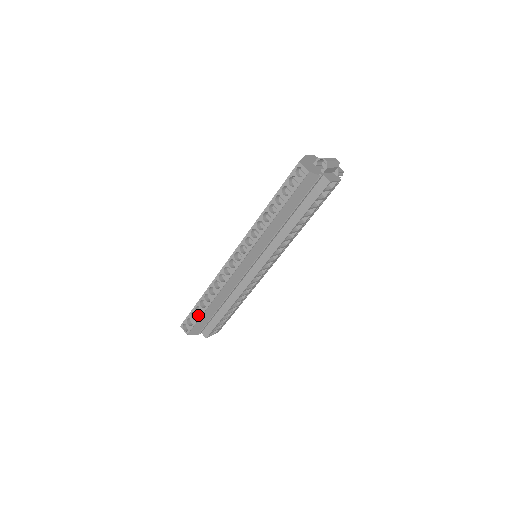
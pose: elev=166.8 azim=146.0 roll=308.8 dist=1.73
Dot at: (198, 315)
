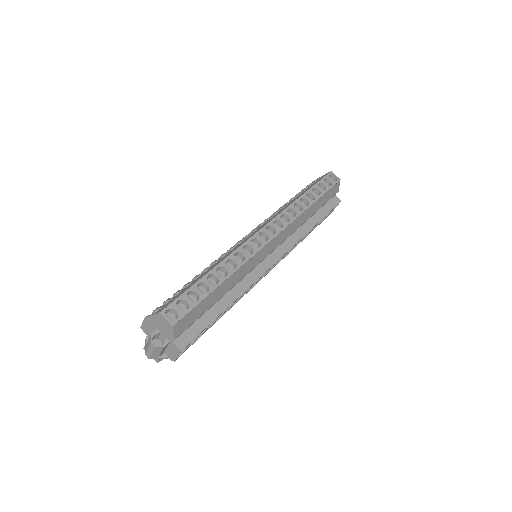
Dot at: (202, 295)
